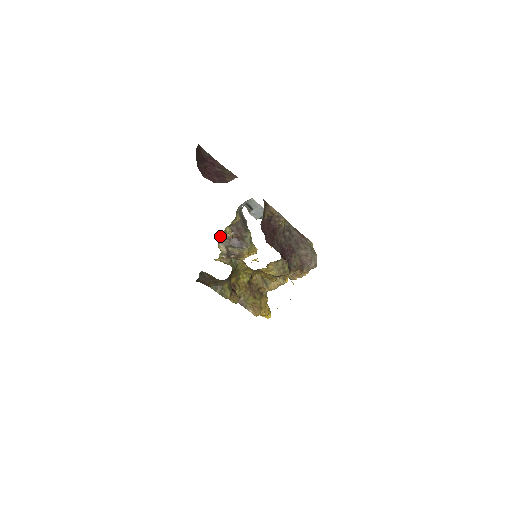
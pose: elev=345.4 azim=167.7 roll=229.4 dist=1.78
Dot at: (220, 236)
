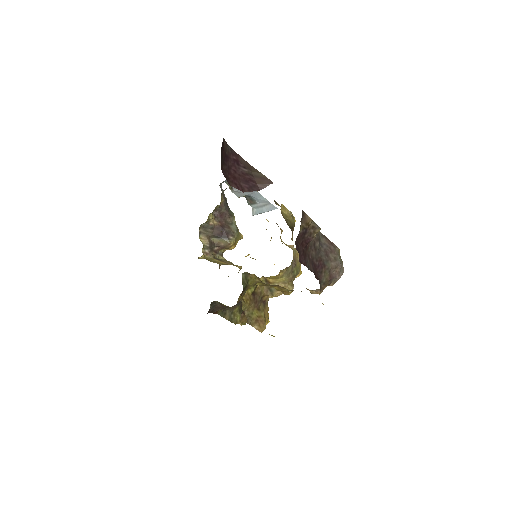
Dot at: (201, 225)
